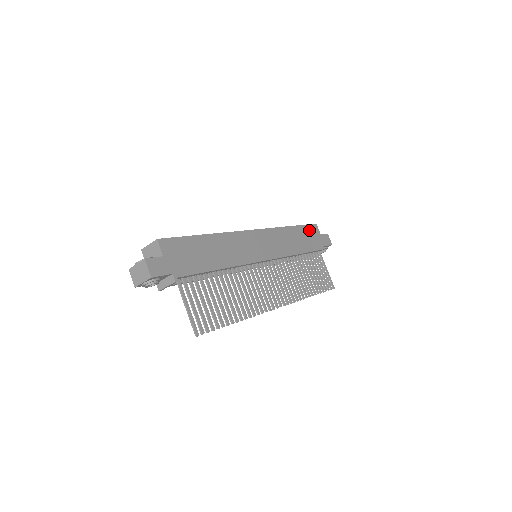
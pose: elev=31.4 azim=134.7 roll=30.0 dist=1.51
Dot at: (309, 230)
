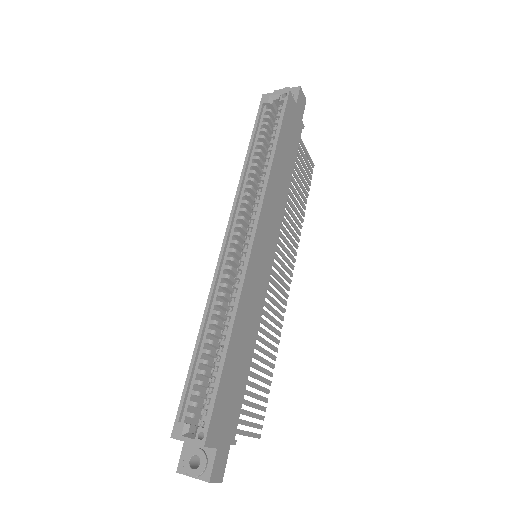
Dot at: (287, 120)
